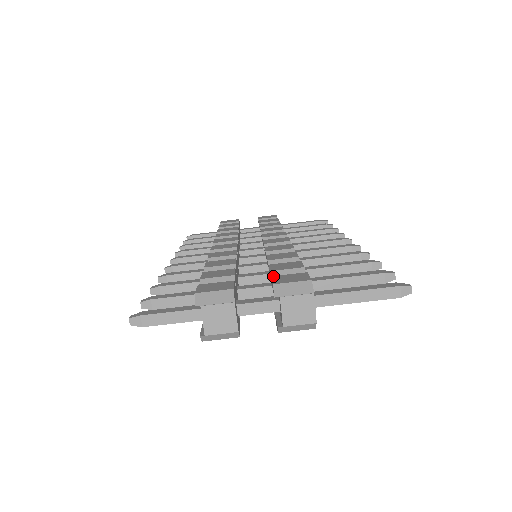
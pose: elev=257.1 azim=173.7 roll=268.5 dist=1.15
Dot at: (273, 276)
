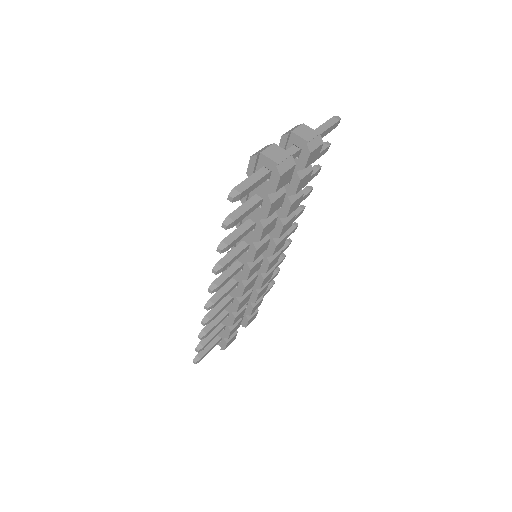
Dot at: occluded
